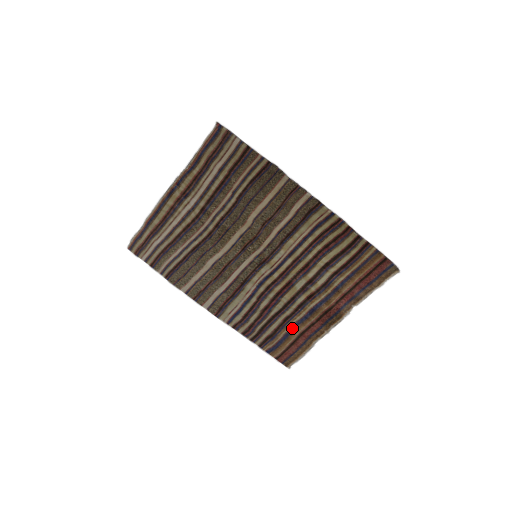
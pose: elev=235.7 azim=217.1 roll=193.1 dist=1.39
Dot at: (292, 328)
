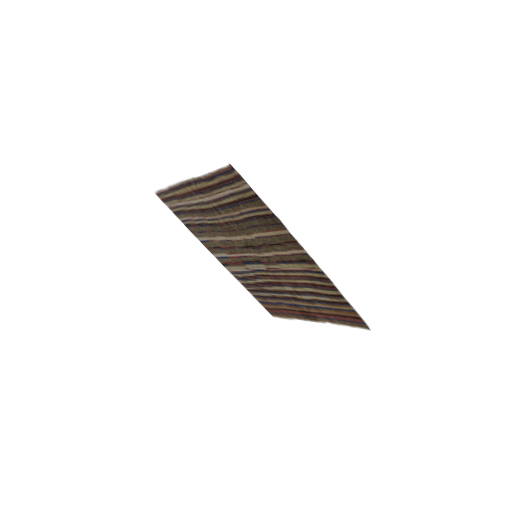
Dot at: (279, 303)
